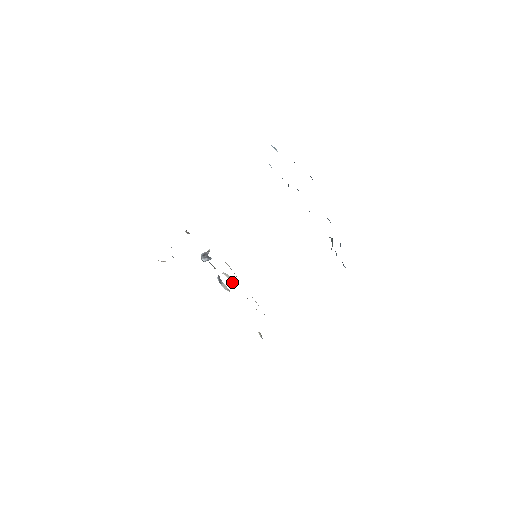
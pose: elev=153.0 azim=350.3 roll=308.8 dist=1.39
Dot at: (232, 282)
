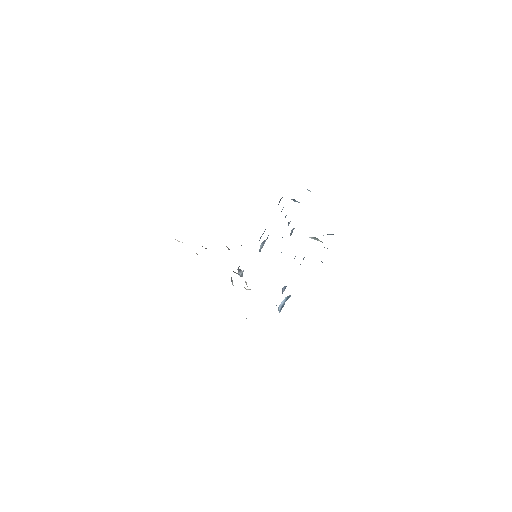
Dot at: occluded
